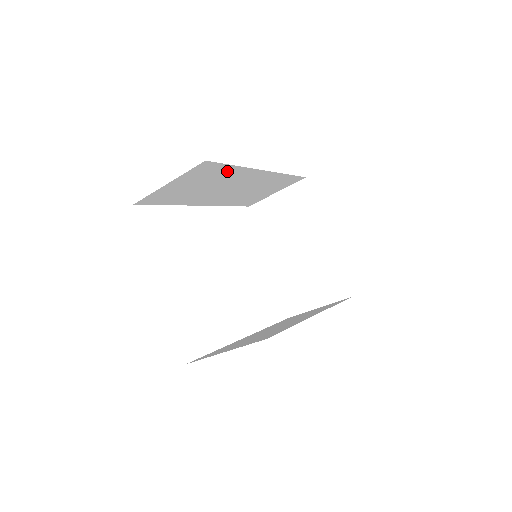
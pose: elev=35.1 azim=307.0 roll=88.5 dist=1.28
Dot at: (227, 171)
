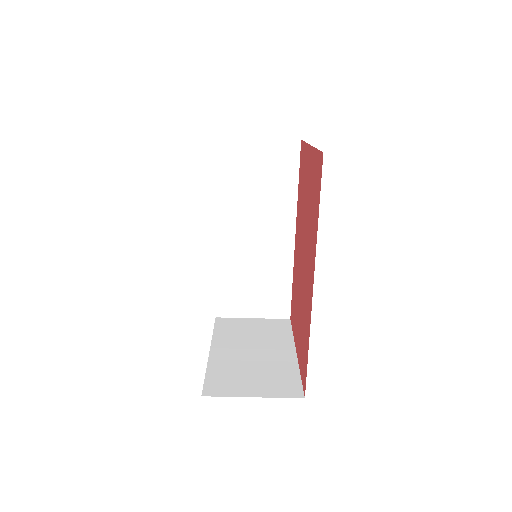
Dot at: (287, 186)
